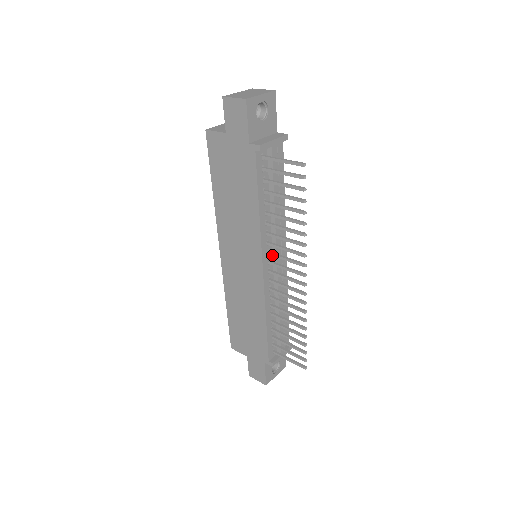
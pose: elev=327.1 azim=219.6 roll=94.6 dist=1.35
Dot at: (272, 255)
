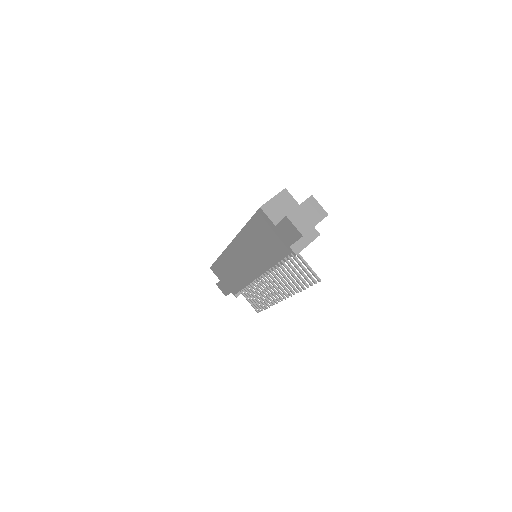
Dot at: (269, 275)
